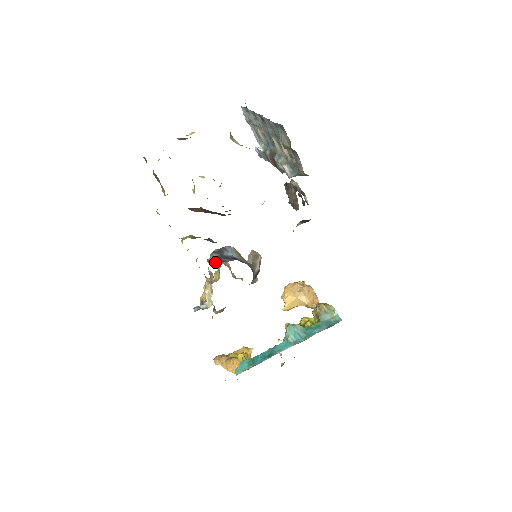
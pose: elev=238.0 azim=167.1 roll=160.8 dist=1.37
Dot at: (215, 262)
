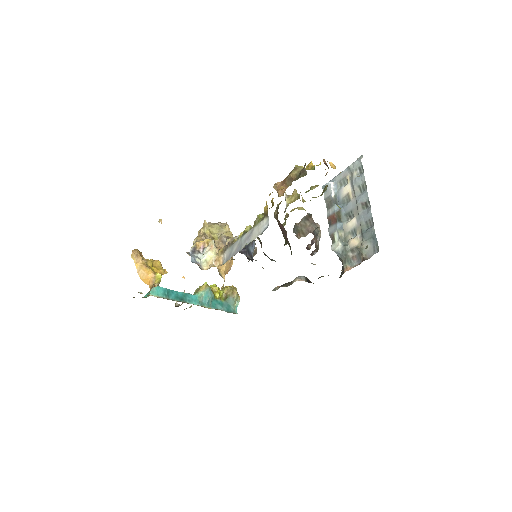
Dot at: occluded
